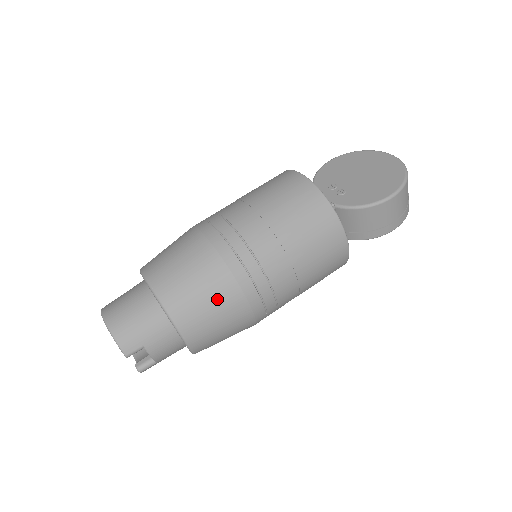
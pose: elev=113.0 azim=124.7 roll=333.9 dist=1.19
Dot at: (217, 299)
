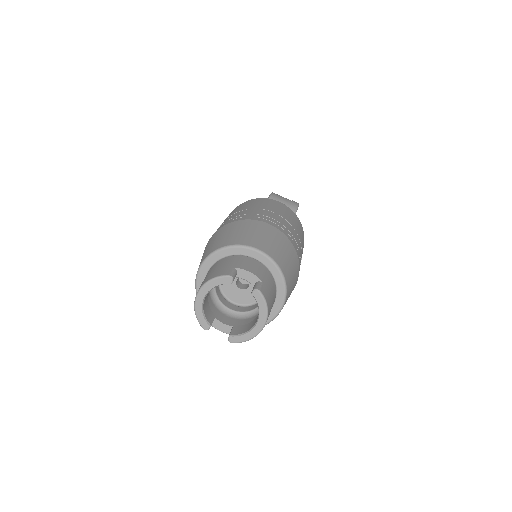
Dot at: (240, 228)
